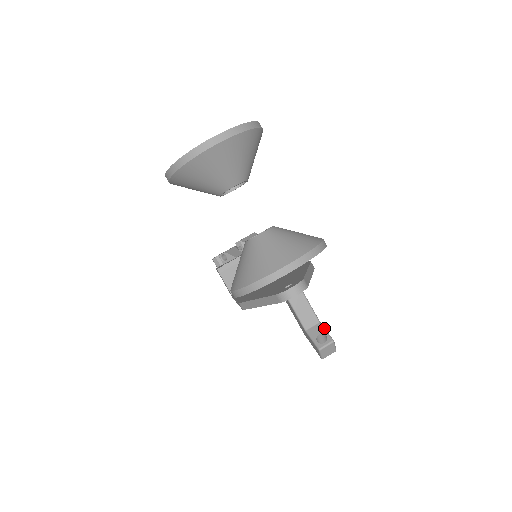
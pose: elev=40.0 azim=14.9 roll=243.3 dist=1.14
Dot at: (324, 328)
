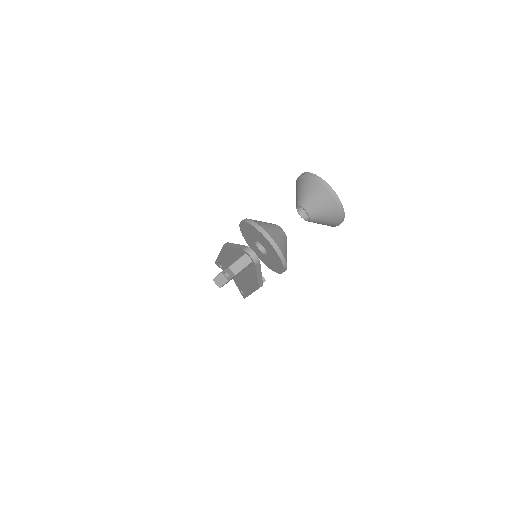
Dot at: (233, 277)
